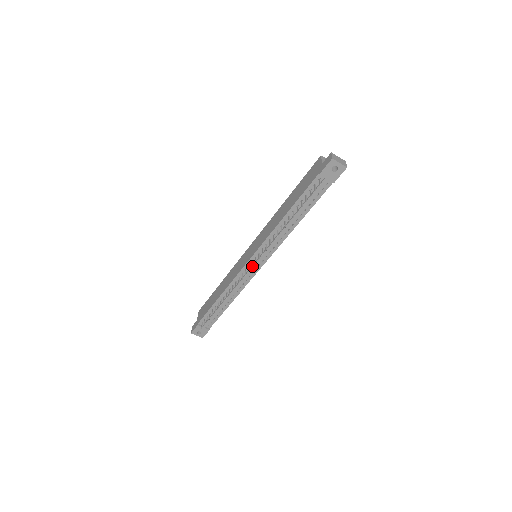
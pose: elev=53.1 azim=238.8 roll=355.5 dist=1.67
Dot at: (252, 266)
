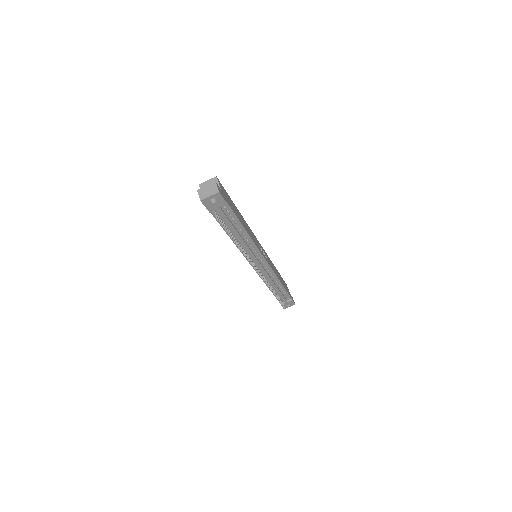
Dot at: (258, 273)
